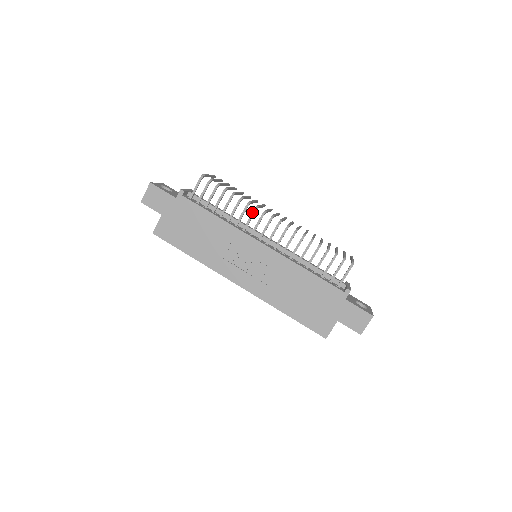
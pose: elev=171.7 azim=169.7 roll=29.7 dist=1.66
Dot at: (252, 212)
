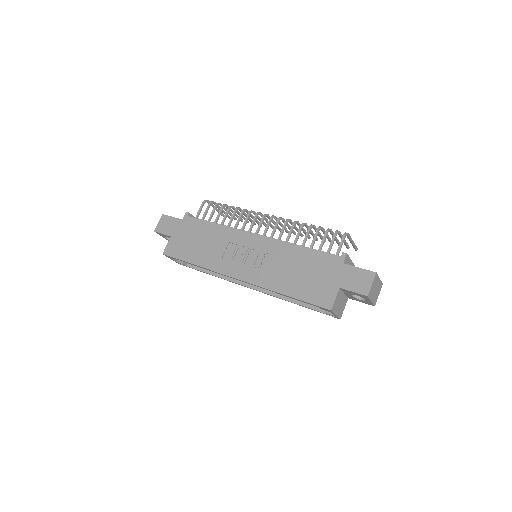
Dot at: (247, 214)
